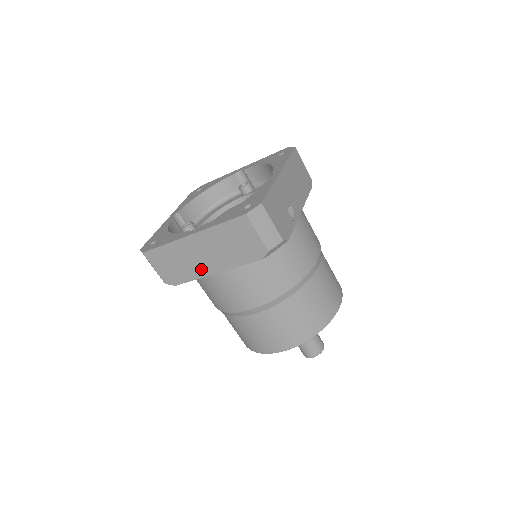
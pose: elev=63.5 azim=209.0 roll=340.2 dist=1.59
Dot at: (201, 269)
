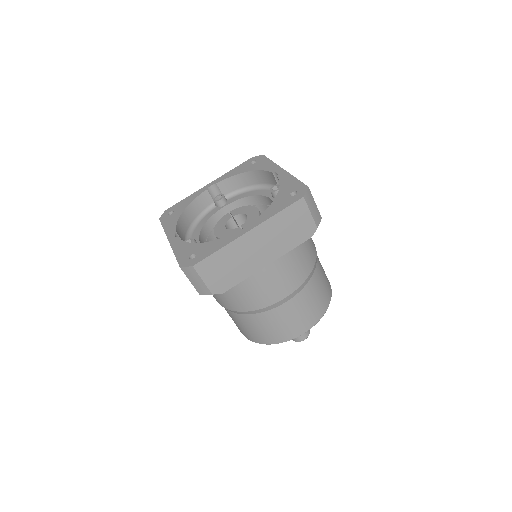
Dot at: (253, 265)
